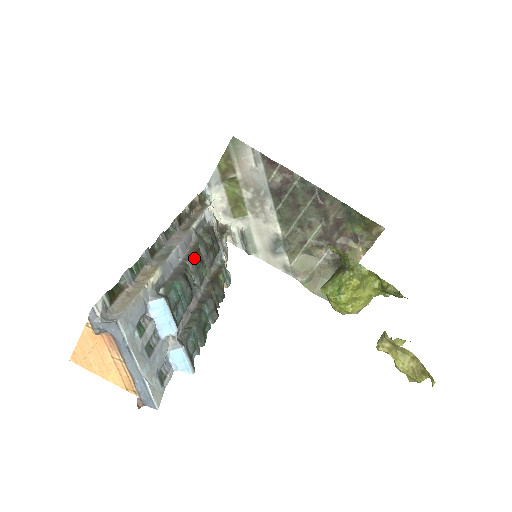
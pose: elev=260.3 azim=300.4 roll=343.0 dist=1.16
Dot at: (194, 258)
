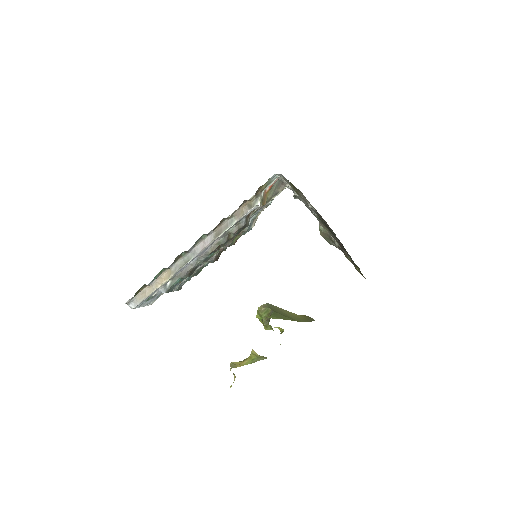
Dot at: (206, 258)
